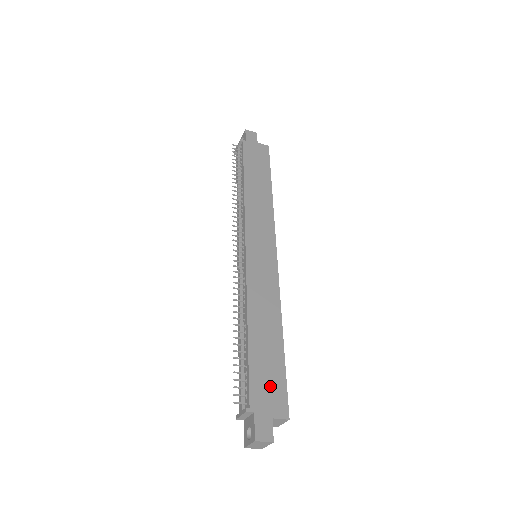
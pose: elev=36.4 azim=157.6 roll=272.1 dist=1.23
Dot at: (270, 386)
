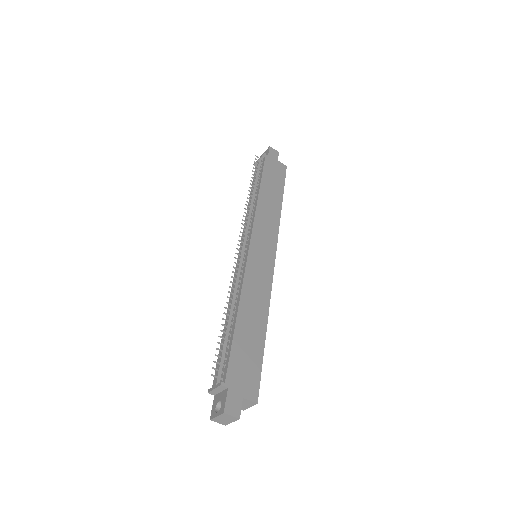
Dot at: (246, 369)
